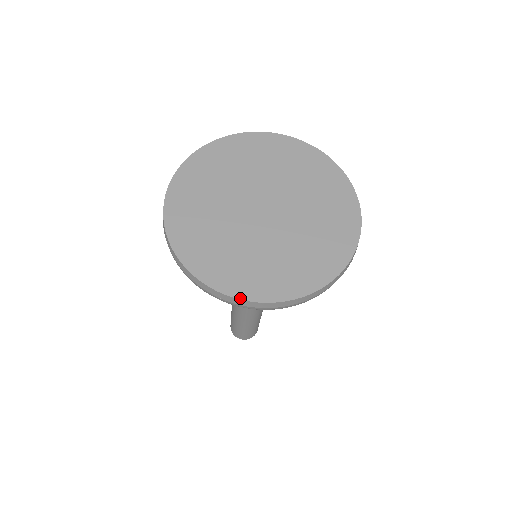
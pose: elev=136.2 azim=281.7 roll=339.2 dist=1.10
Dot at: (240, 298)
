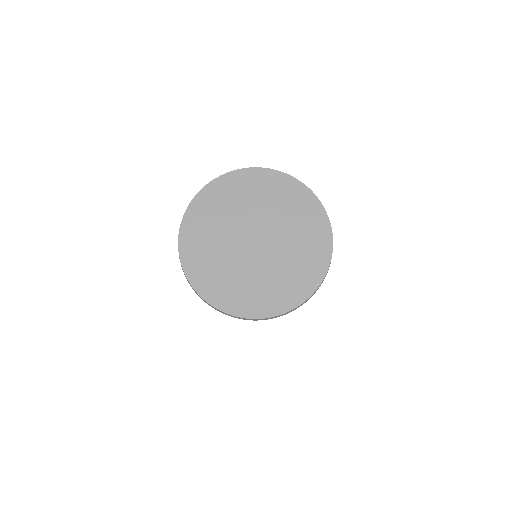
Dot at: (241, 317)
